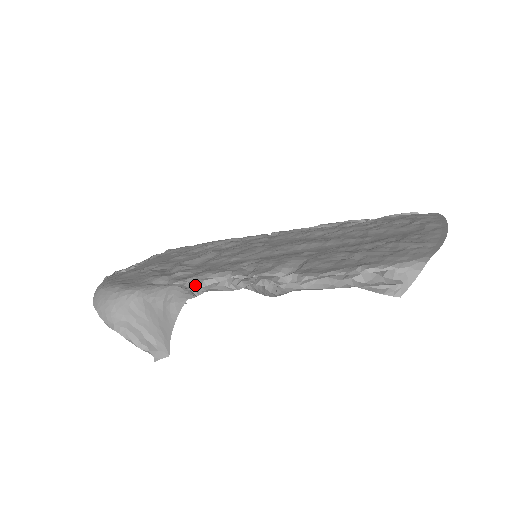
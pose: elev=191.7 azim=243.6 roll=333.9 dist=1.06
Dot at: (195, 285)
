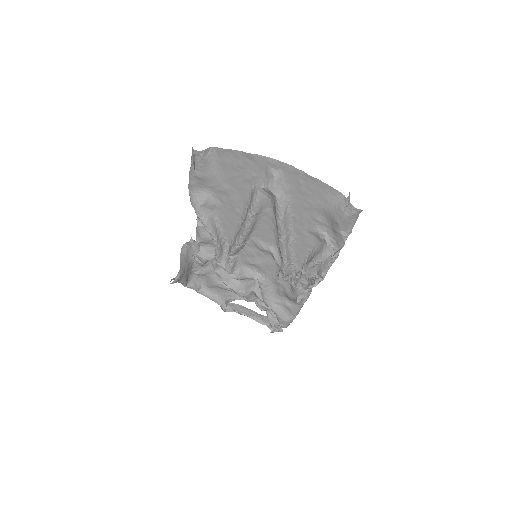
Dot at: occluded
